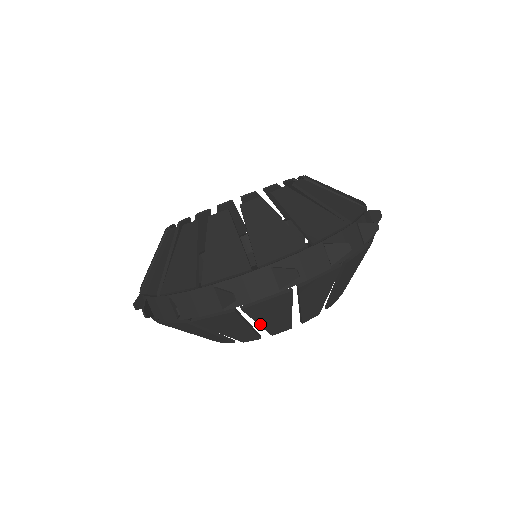
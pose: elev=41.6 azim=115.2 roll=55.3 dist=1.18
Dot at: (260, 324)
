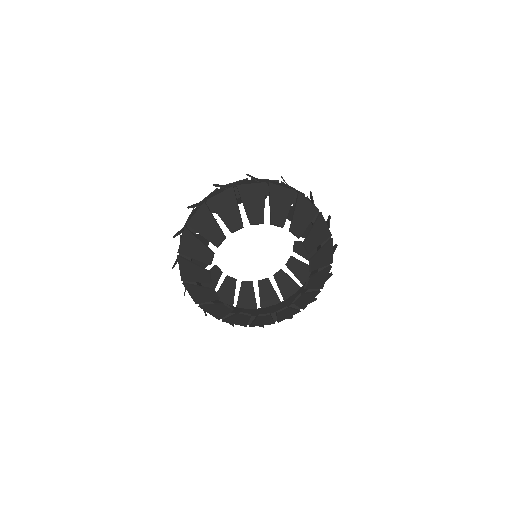
Dot at: (260, 297)
